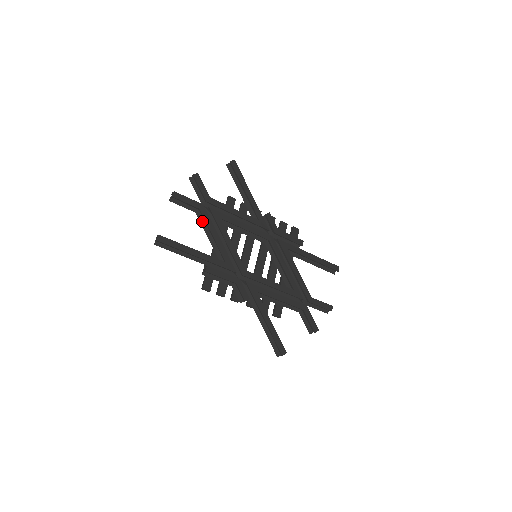
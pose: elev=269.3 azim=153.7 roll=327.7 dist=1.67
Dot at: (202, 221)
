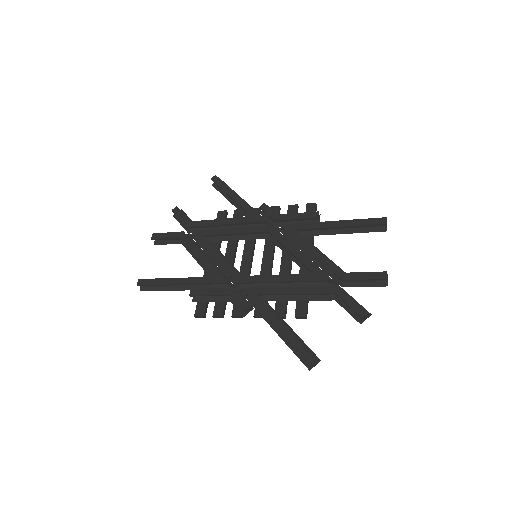
Dot at: occluded
